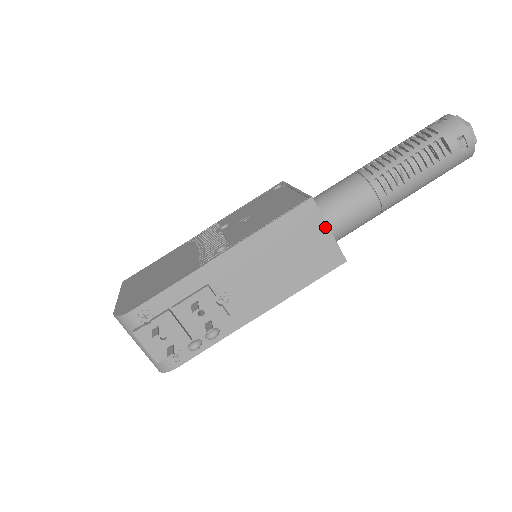
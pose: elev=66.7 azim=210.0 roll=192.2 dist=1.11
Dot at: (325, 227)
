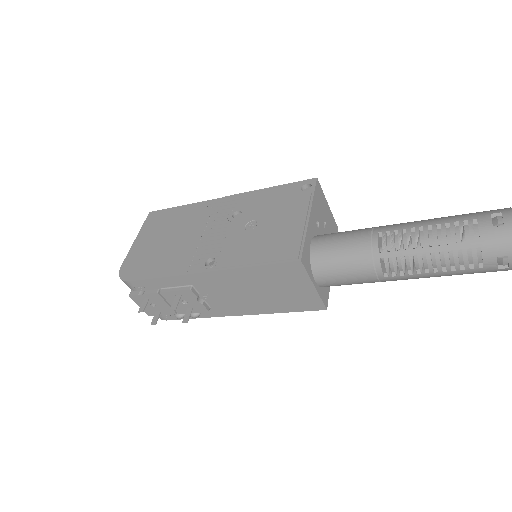
Dot at: (310, 283)
